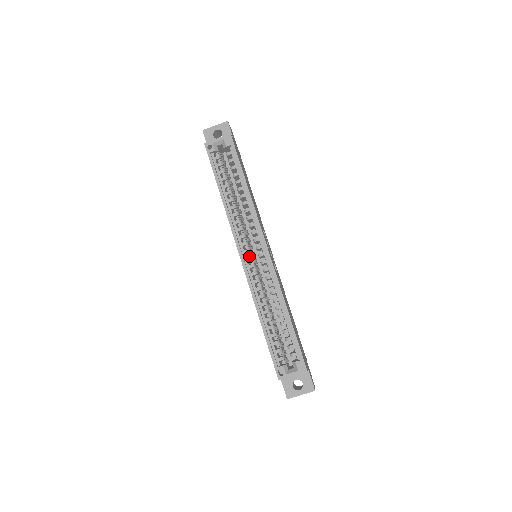
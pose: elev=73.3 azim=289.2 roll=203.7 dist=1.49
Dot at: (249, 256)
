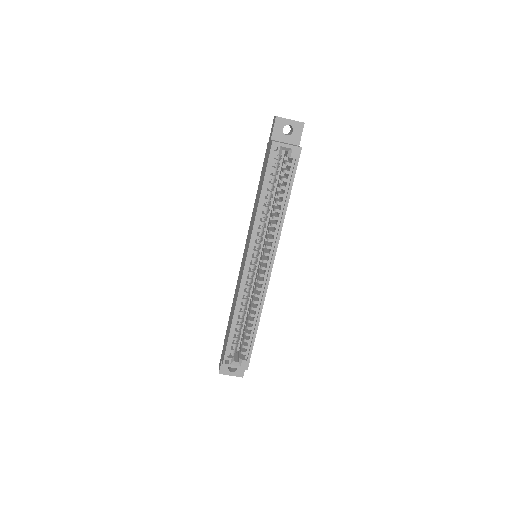
Dot at: (253, 263)
